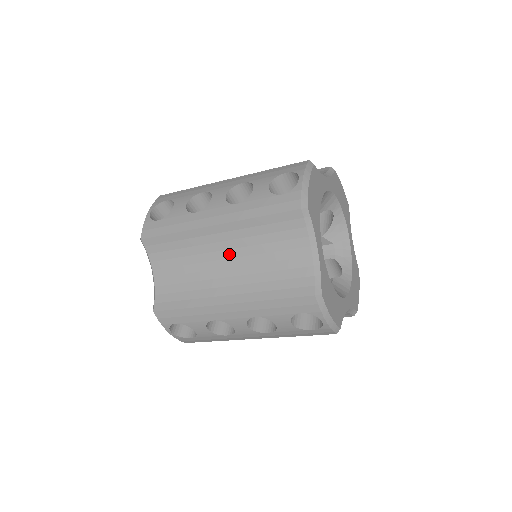
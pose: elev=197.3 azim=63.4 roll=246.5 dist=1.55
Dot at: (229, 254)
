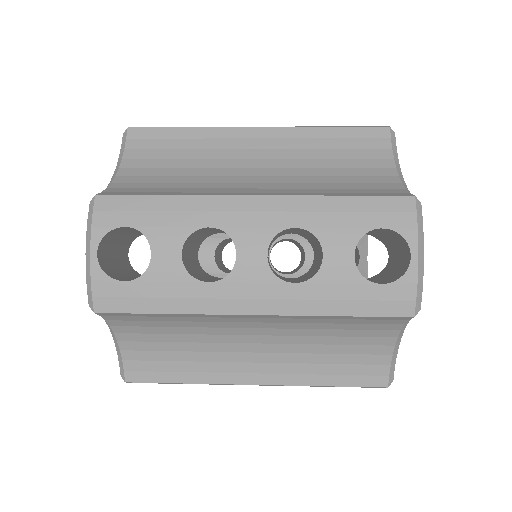
Dot at: (264, 332)
